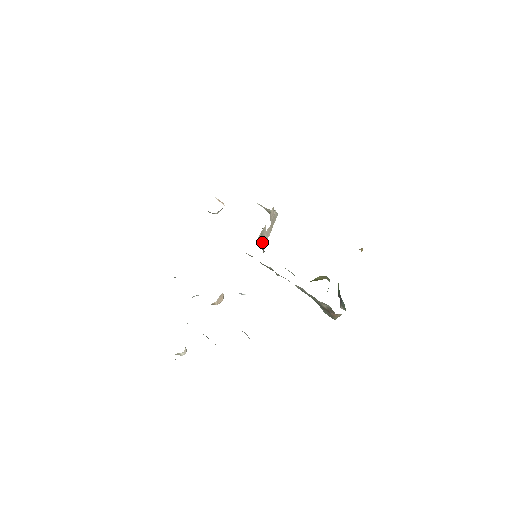
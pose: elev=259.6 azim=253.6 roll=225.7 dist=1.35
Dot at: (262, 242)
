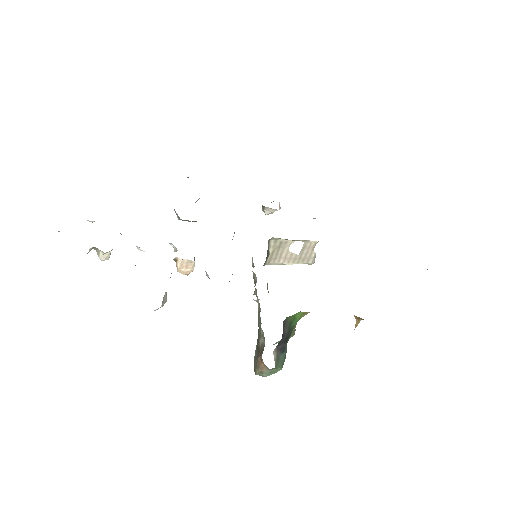
Dot at: (274, 252)
